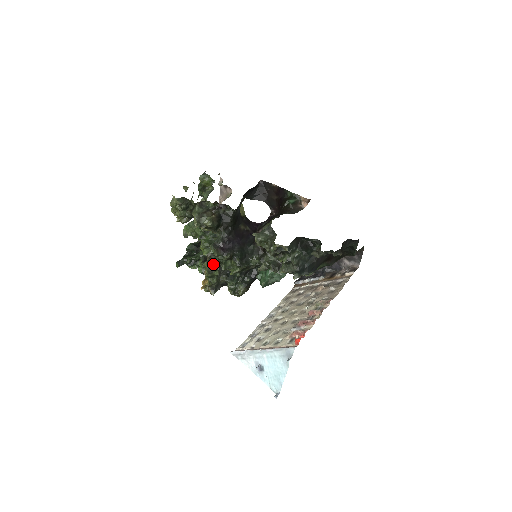
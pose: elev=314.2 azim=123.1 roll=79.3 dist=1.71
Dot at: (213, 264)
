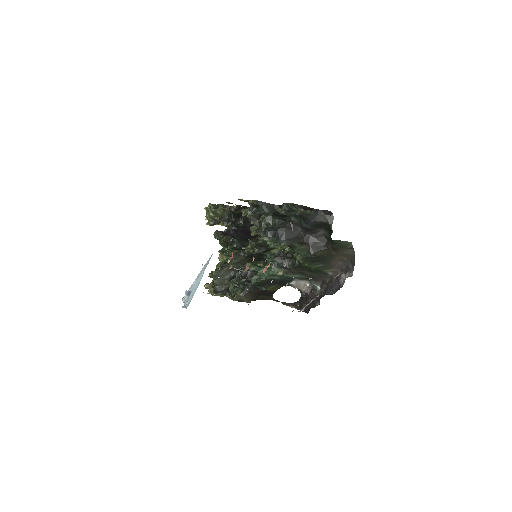
Dot at: (221, 263)
